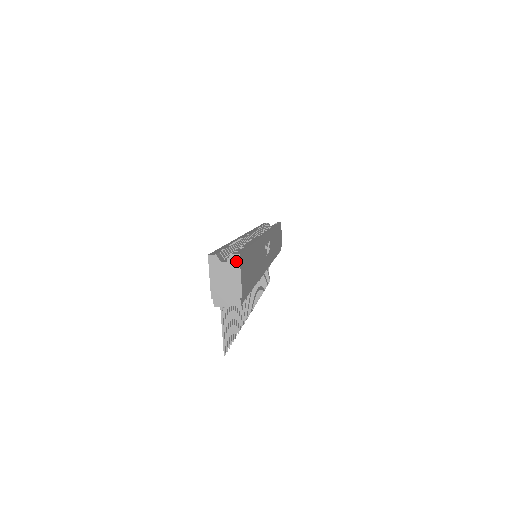
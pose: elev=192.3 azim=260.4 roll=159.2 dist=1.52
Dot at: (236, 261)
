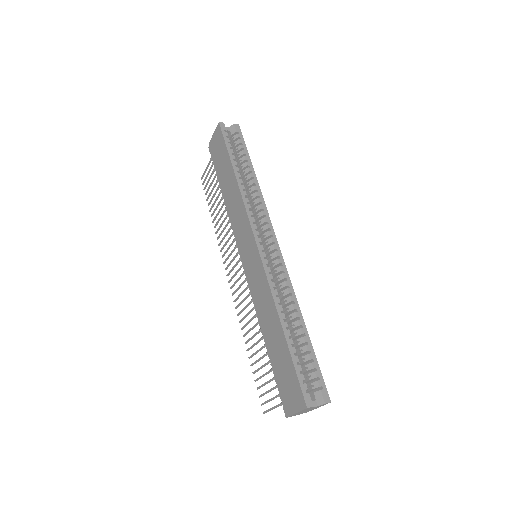
Dot at: (325, 404)
